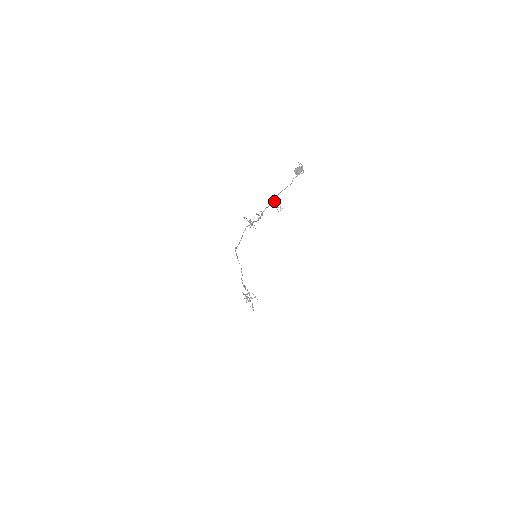
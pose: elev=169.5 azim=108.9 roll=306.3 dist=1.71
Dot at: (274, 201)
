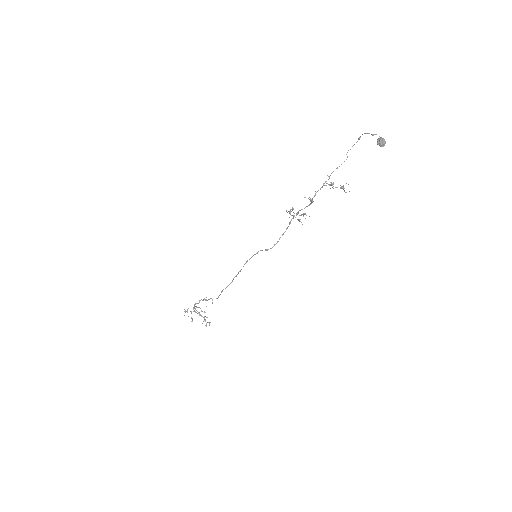
Dot at: (333, 182)
